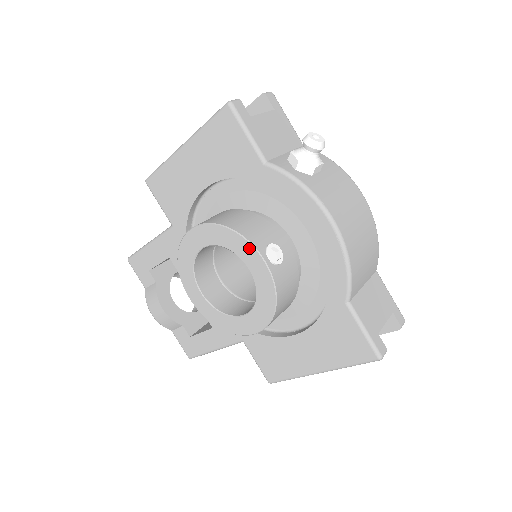
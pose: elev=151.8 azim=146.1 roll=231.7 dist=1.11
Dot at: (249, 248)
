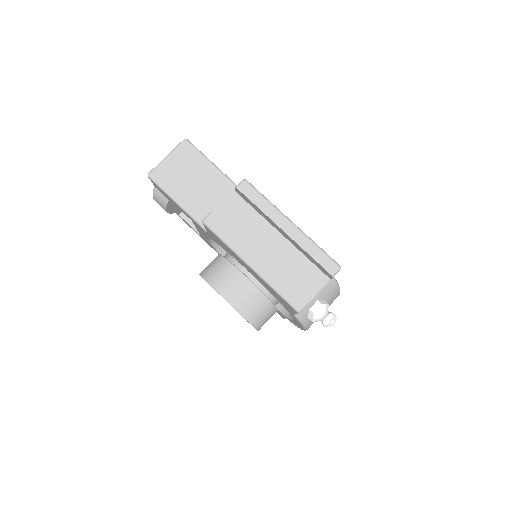
Dot at: occluded
